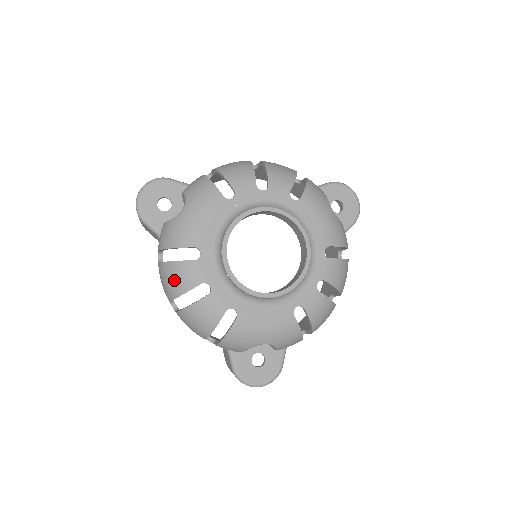
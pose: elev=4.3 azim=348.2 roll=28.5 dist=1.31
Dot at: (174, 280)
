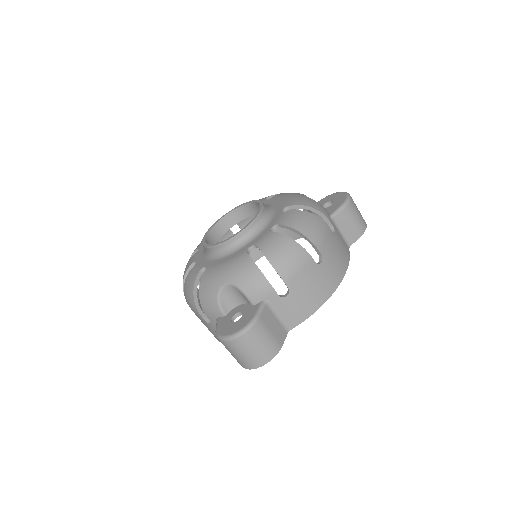
Dot at: (183, 275)
